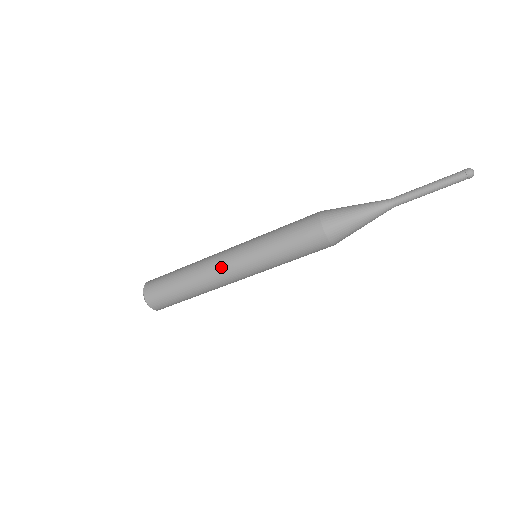
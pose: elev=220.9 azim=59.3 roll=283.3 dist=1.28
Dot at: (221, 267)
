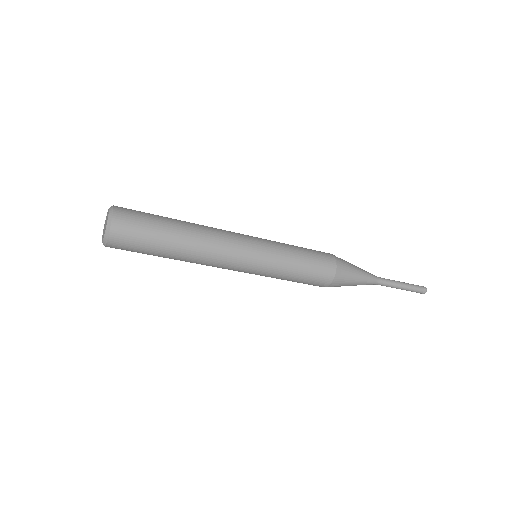
Dot at: (225, 264)
